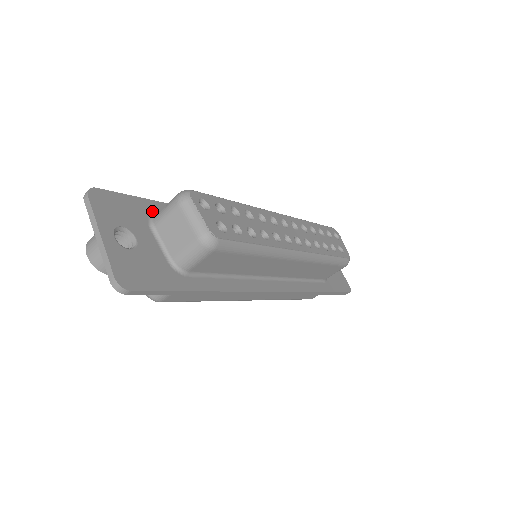
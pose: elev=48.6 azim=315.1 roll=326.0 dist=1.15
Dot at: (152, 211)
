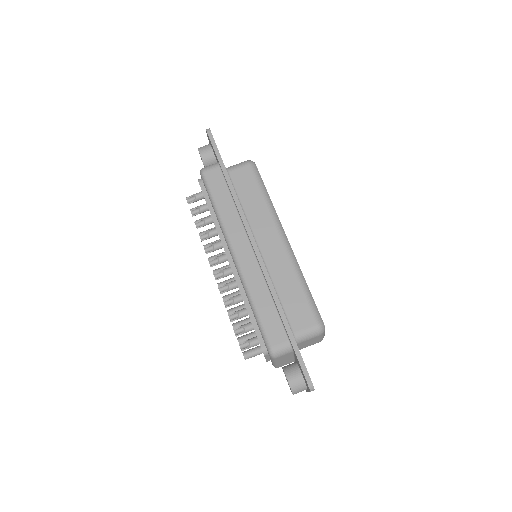
Dot at: occluded
